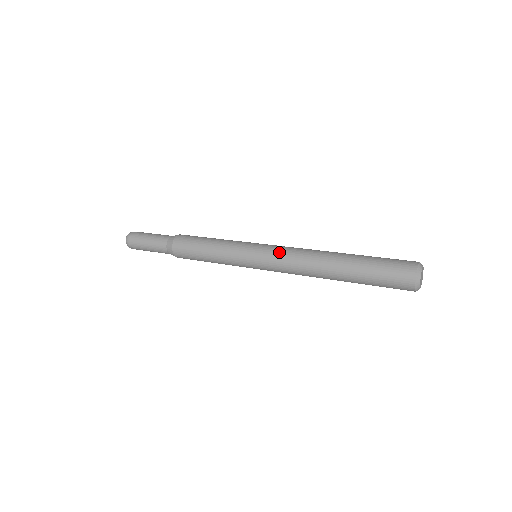
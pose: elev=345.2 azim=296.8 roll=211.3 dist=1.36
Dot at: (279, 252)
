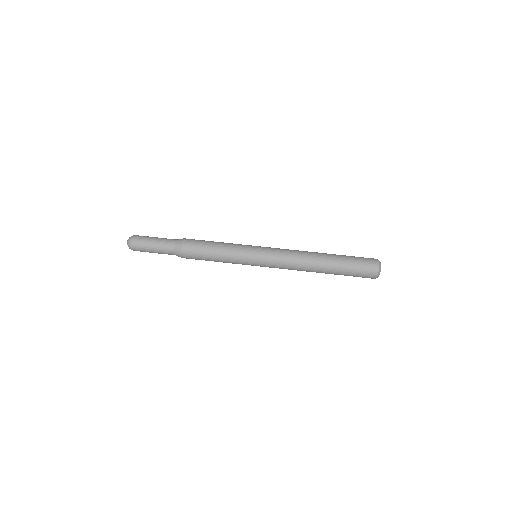
Dot at: occluded
